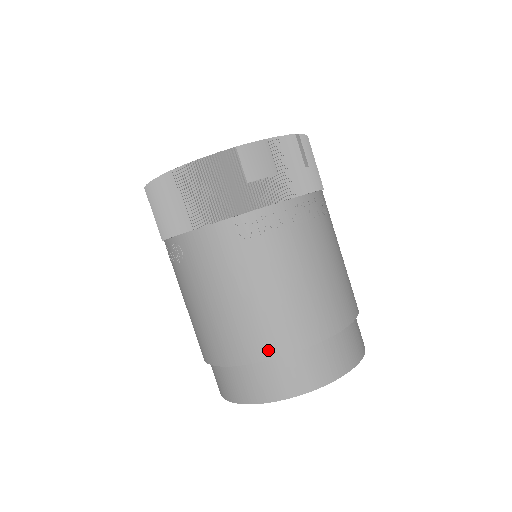
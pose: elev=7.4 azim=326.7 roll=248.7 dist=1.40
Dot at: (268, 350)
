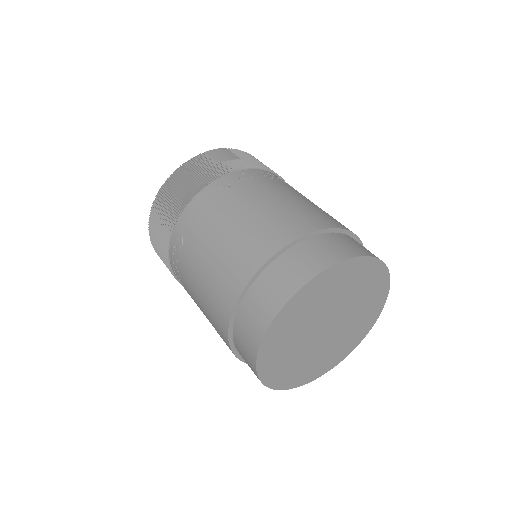
Dot at: (272, 246)
